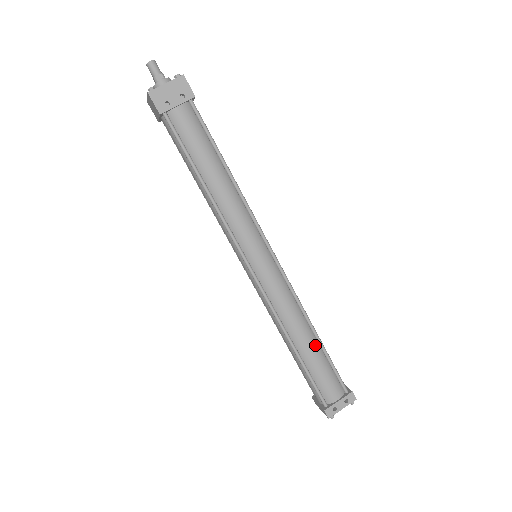
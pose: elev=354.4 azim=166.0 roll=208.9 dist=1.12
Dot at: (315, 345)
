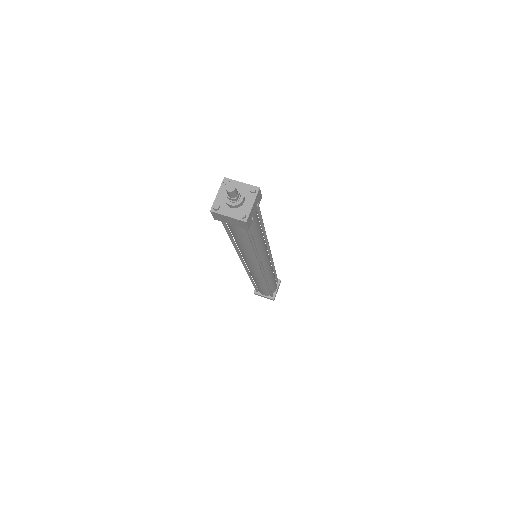
Dot at: occluded
